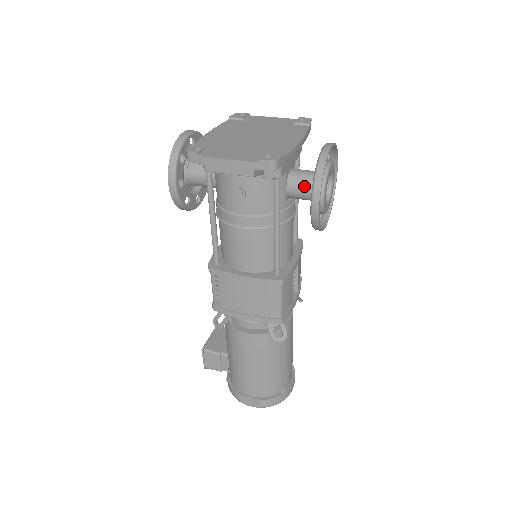
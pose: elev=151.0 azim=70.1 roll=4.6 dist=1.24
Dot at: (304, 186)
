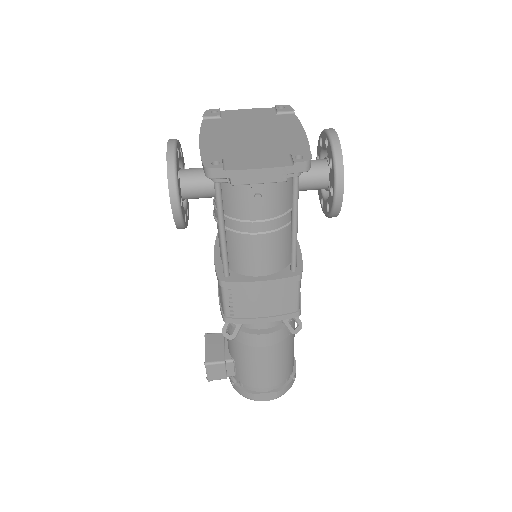
Dot at: (314, 177)
